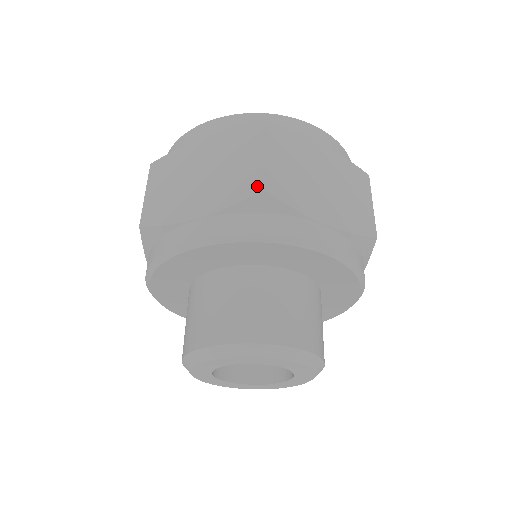
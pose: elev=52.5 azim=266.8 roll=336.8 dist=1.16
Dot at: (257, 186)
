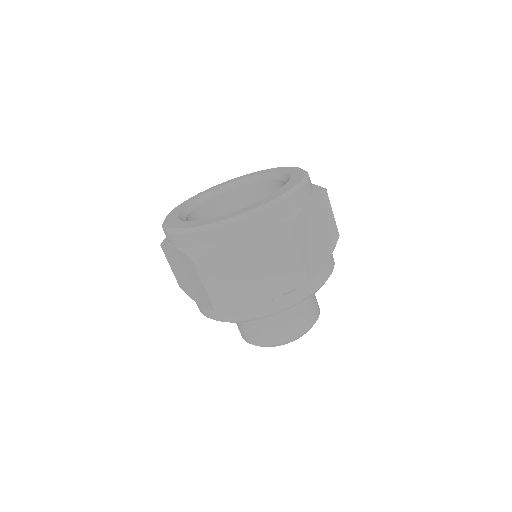
Dot at: (211, 306)
